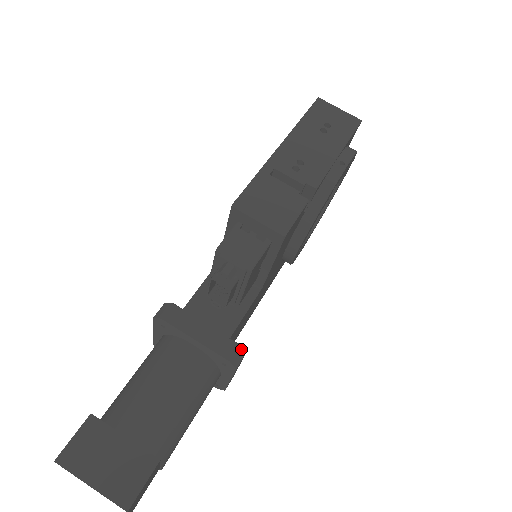
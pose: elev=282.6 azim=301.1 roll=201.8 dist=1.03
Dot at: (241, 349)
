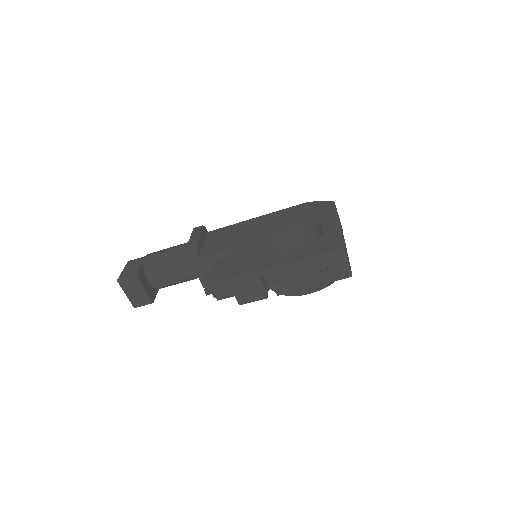
Dot at: occluded
